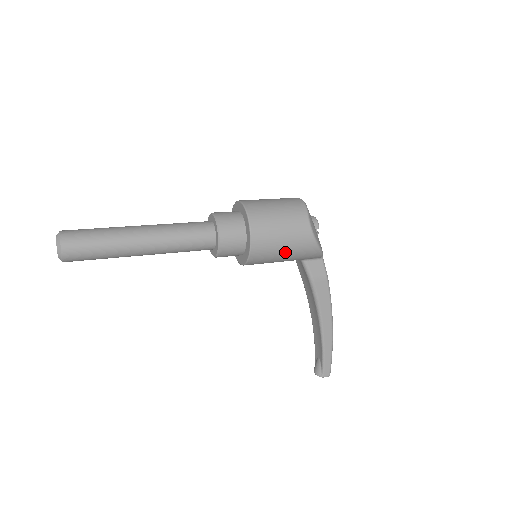
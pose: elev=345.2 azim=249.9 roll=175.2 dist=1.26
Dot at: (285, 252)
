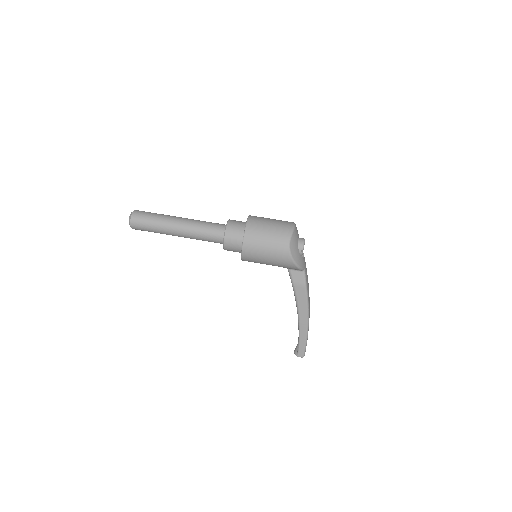
Dot at: (268, 260)
